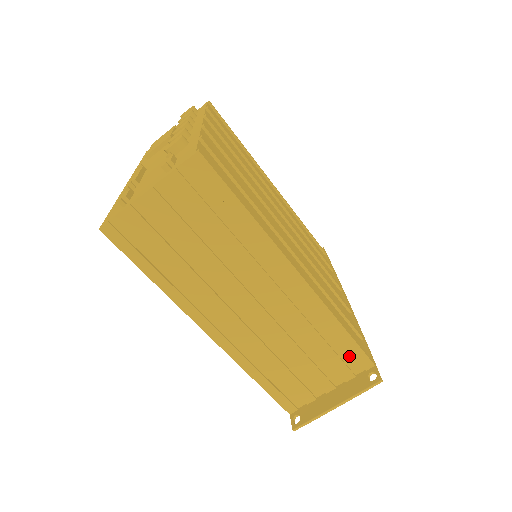
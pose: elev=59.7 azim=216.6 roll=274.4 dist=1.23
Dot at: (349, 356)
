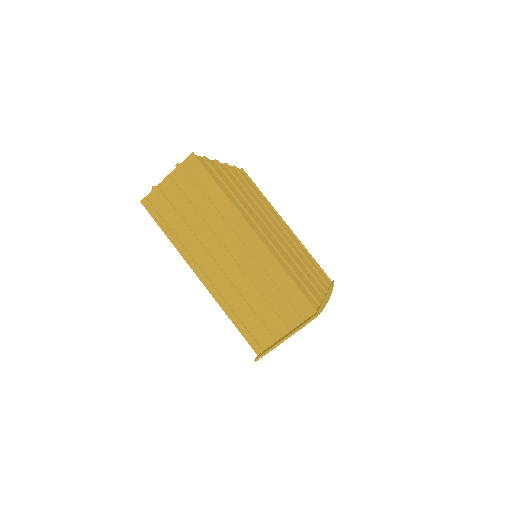
Dot at: (297, 302)
